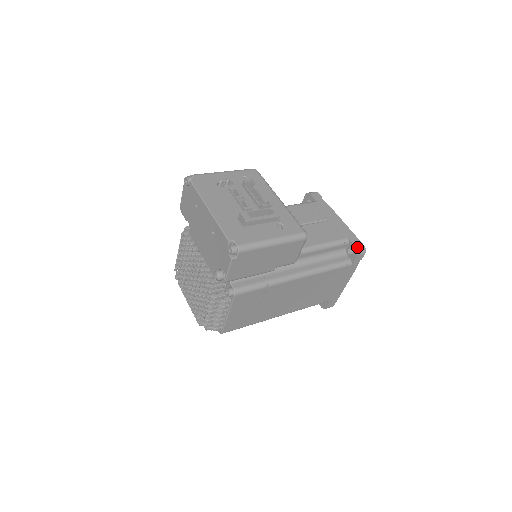
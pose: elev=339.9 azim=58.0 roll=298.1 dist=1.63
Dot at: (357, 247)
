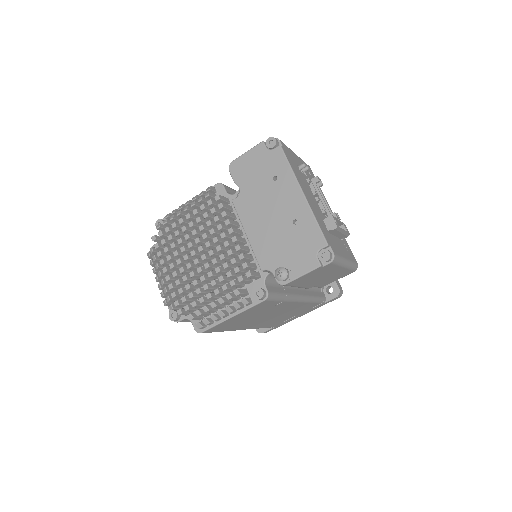
Dot at: (340, 289)
